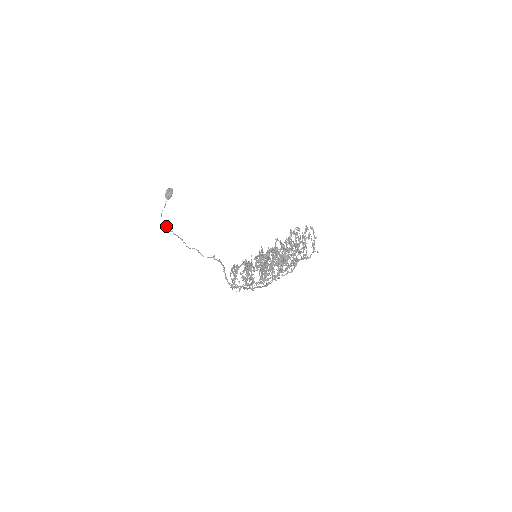
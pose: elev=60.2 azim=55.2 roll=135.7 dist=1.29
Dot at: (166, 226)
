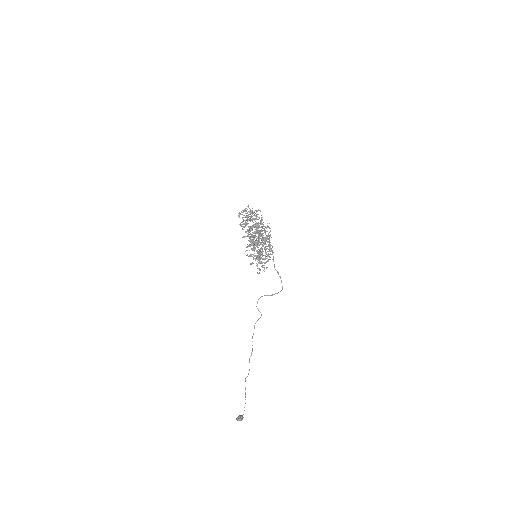
Dot at: (245, 396)
